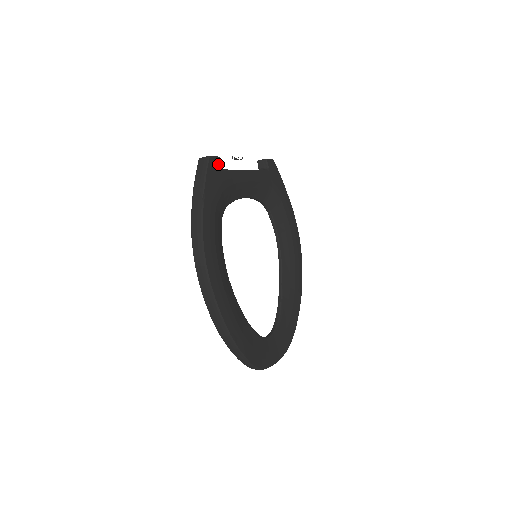
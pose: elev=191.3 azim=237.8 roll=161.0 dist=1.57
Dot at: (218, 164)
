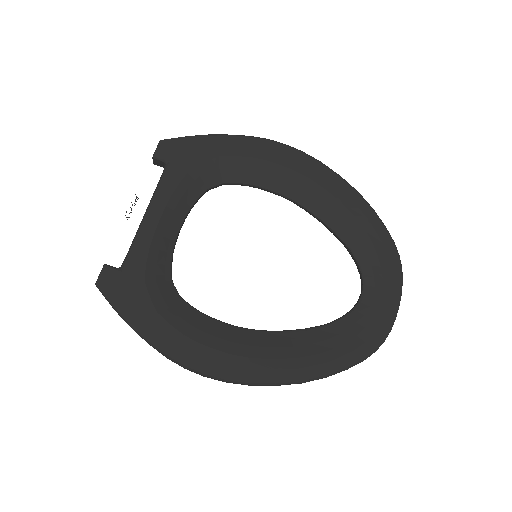
Dot at: (111, 273)
